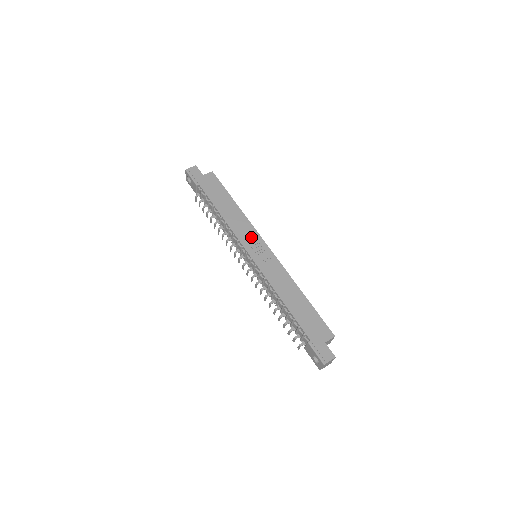
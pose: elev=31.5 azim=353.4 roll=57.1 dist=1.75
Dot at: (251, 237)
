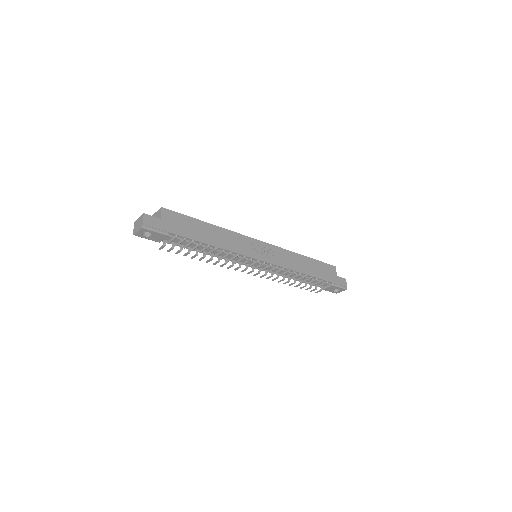
Dot at: (248, 245)
